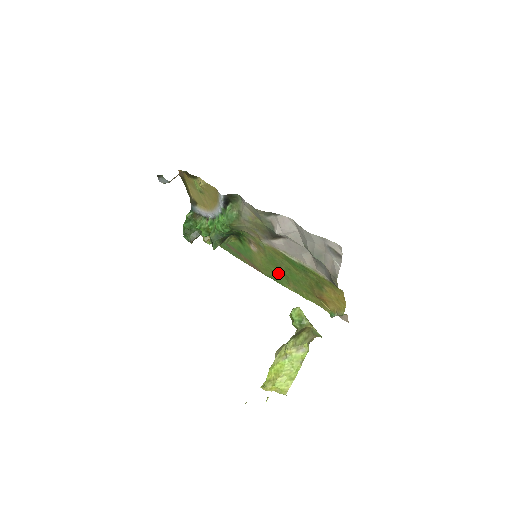
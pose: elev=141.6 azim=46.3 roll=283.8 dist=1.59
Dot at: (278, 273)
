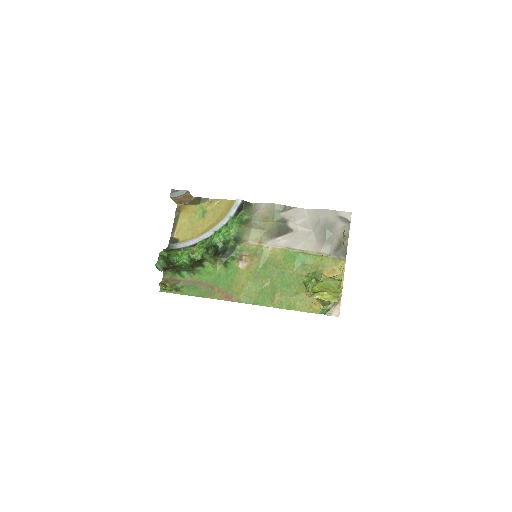
Dot at: (264, 288)
